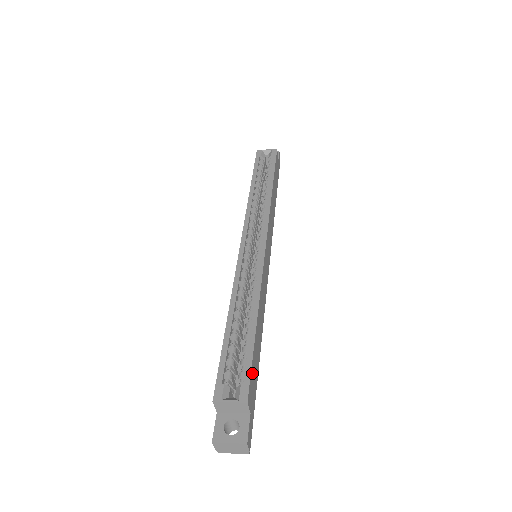
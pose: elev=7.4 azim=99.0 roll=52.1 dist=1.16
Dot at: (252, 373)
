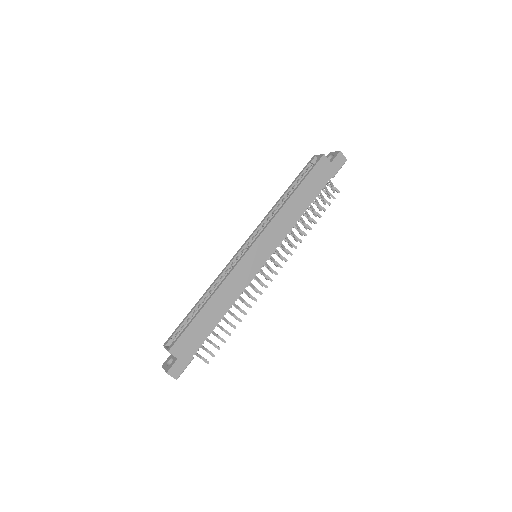
Dot at: (185, 337)
